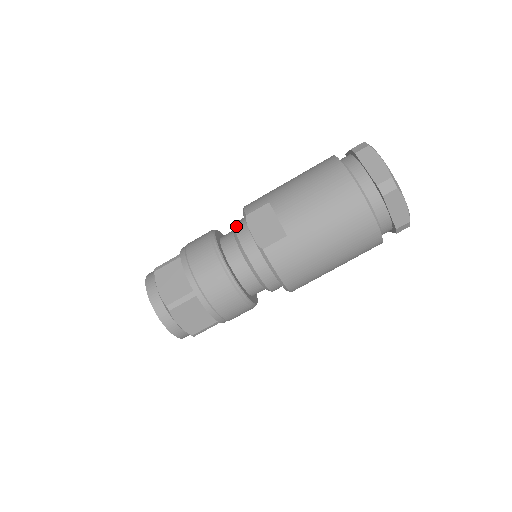
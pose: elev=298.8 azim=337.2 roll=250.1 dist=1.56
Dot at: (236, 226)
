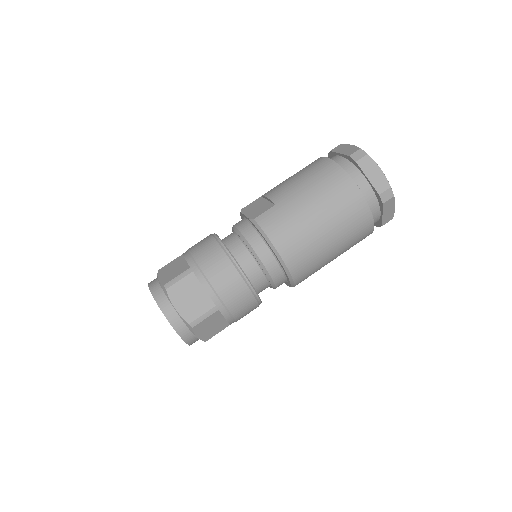
Dot at: occluded
